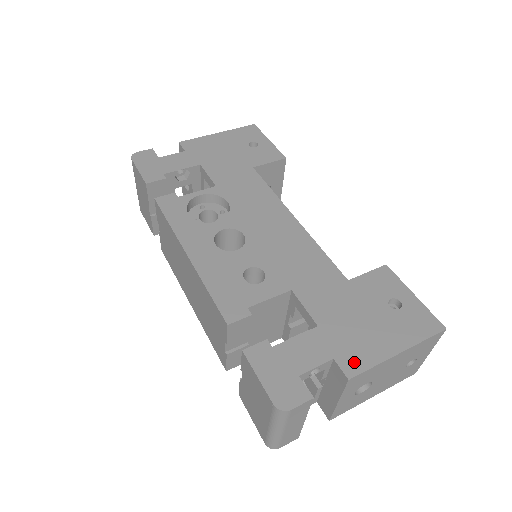
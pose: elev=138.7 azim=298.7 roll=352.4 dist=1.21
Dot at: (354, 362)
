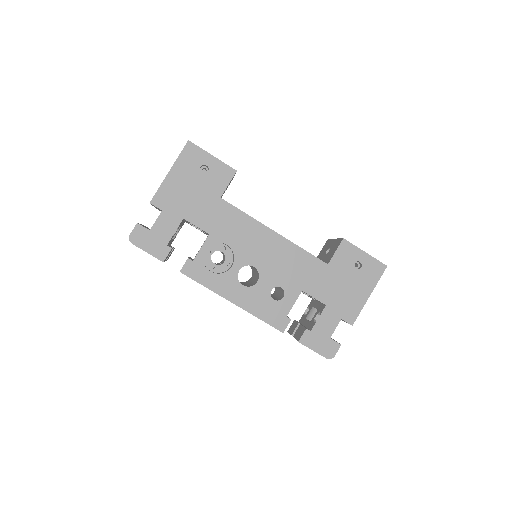
Dot at: (351, 315)
